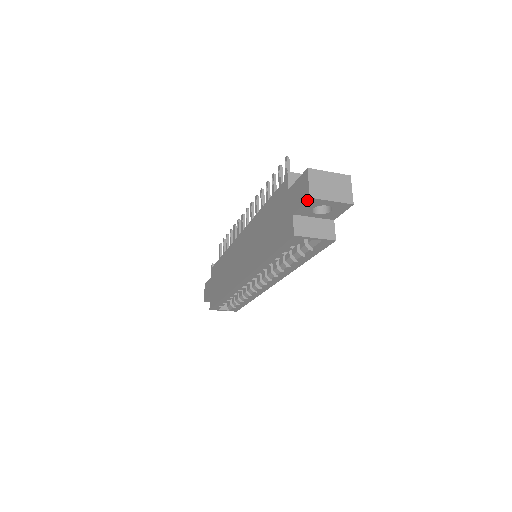
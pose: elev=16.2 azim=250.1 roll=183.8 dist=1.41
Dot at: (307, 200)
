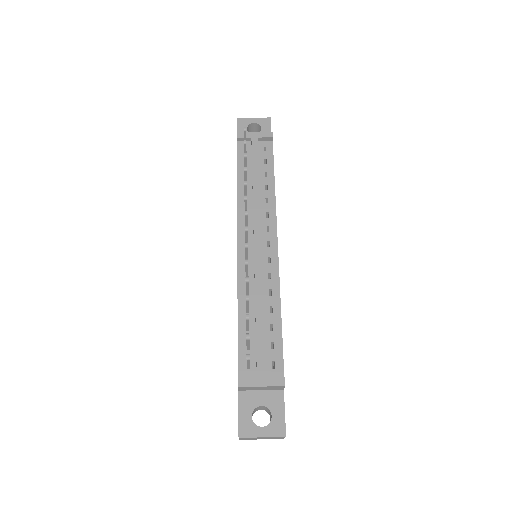
Dot at: occluded
